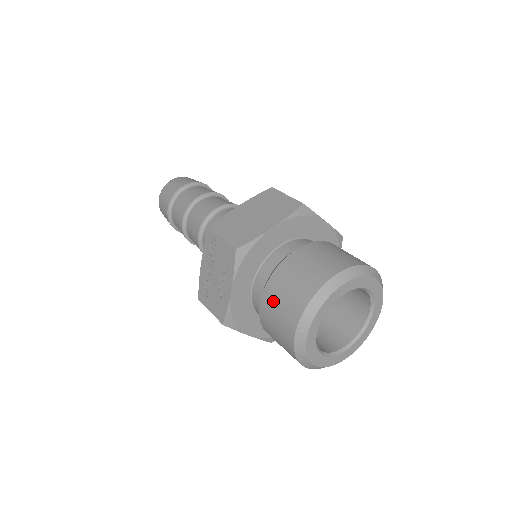
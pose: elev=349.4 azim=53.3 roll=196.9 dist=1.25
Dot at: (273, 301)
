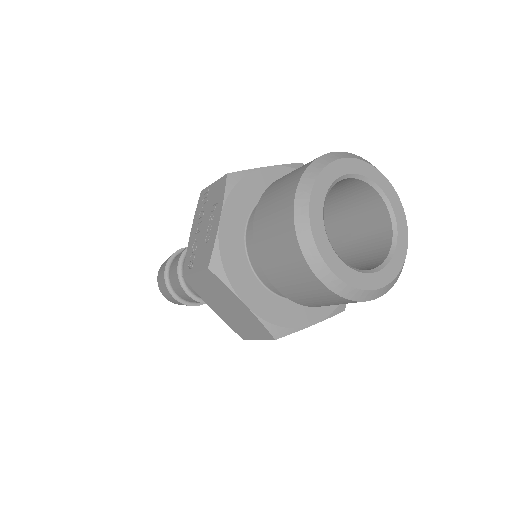
Dot at: (268, 200)
